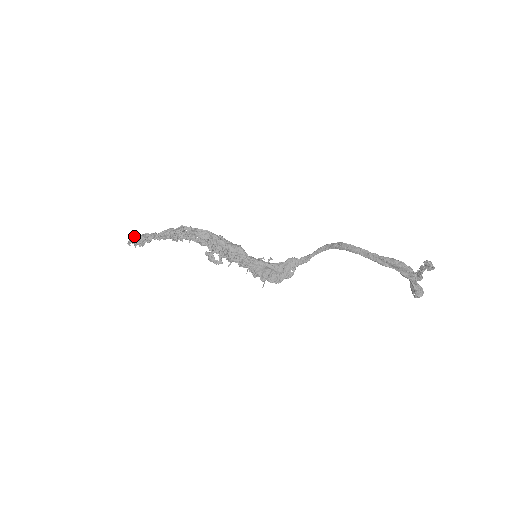
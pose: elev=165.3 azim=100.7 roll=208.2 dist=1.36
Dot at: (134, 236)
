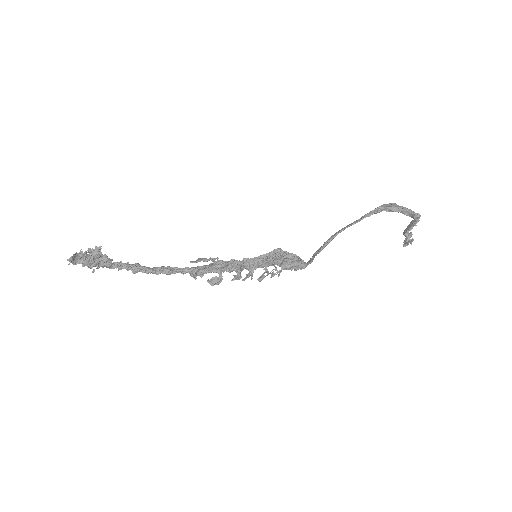
Dot at: (79, 259)
